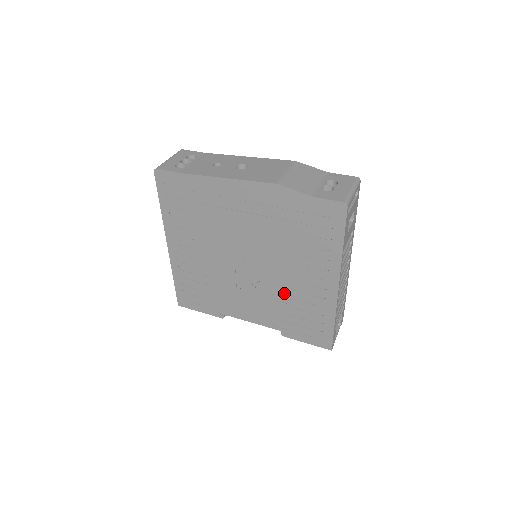
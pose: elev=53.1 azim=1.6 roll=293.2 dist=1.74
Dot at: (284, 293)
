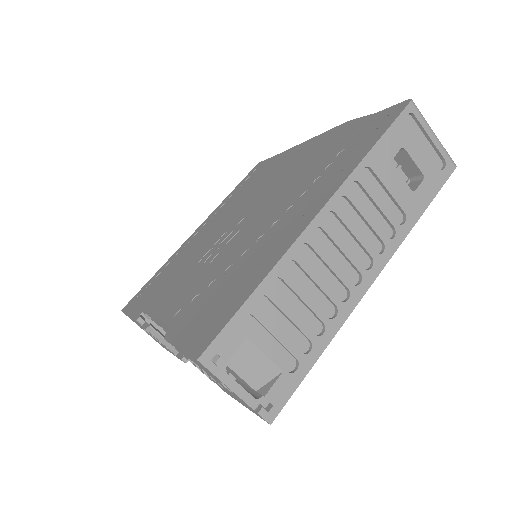
Dot at: (240, 252)
